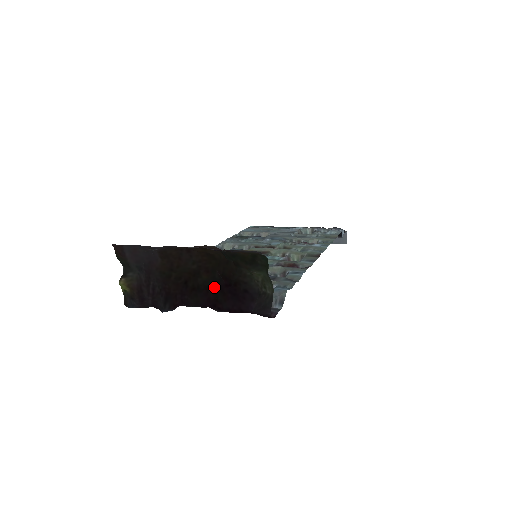
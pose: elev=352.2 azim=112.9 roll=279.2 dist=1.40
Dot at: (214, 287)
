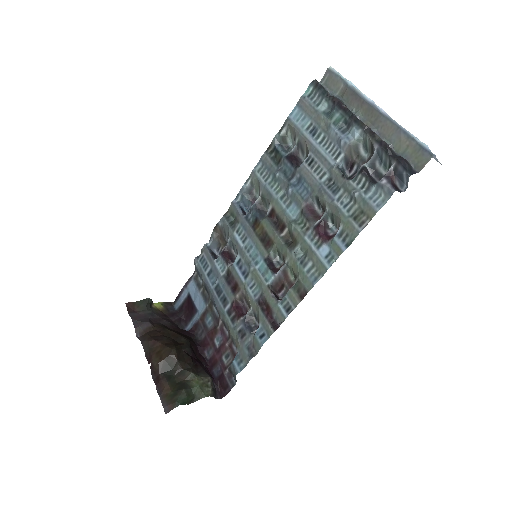
Dot at: (192, 349)
